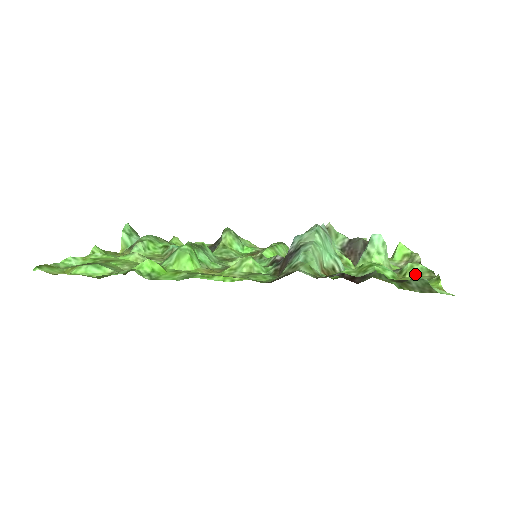
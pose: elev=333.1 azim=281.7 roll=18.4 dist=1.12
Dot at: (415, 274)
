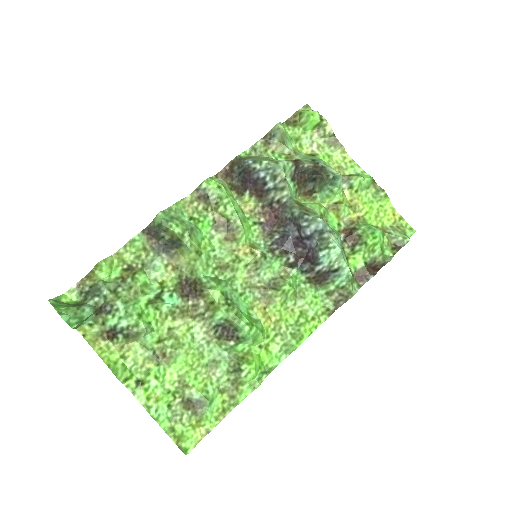
Dot at: (364, 189)
